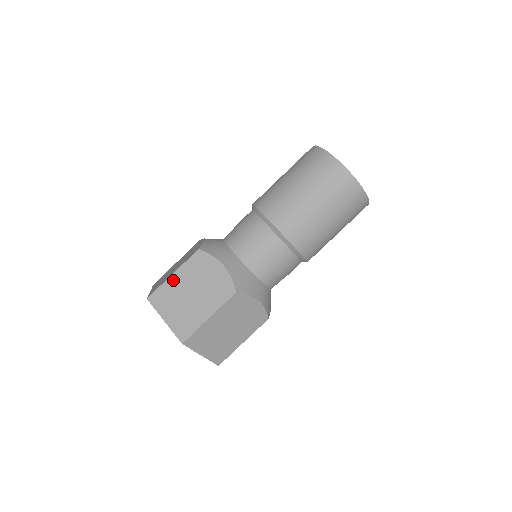
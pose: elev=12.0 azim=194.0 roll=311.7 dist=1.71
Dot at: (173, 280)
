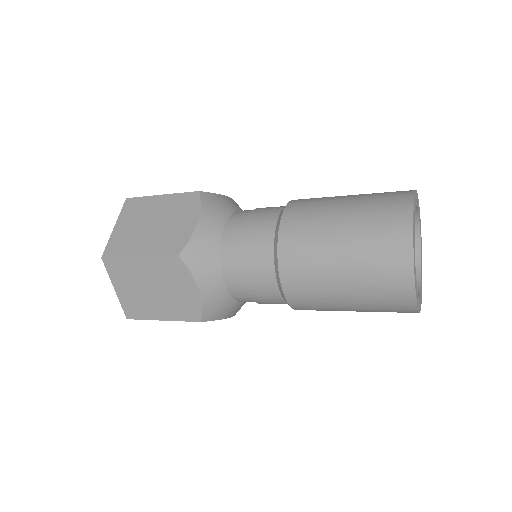
Dot at: (156, 200)
